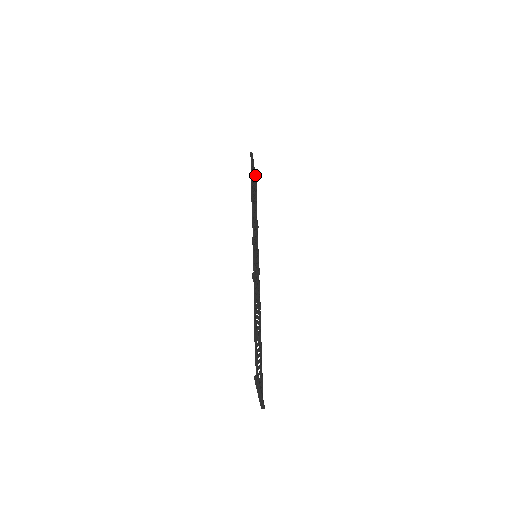
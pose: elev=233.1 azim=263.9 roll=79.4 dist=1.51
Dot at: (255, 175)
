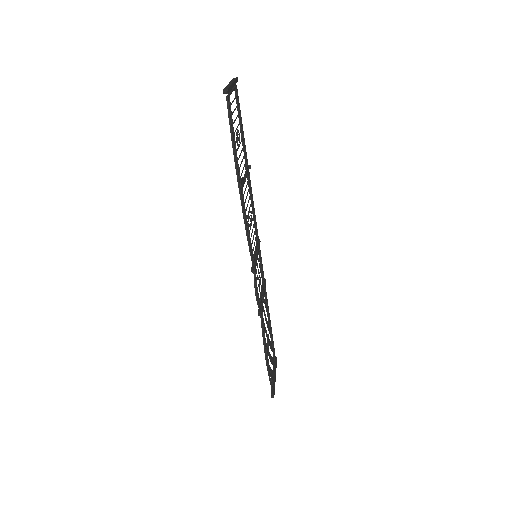
Dot at: (233, 86)
